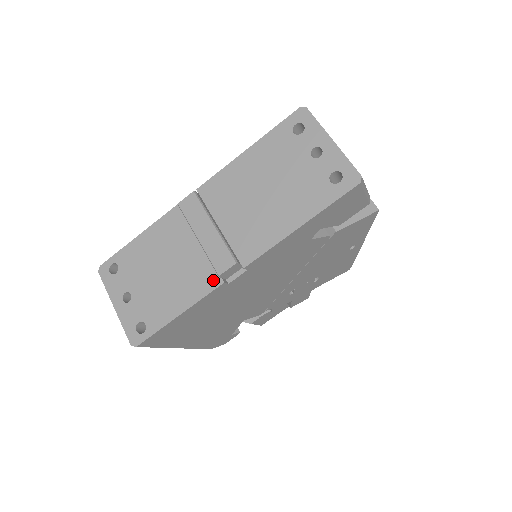
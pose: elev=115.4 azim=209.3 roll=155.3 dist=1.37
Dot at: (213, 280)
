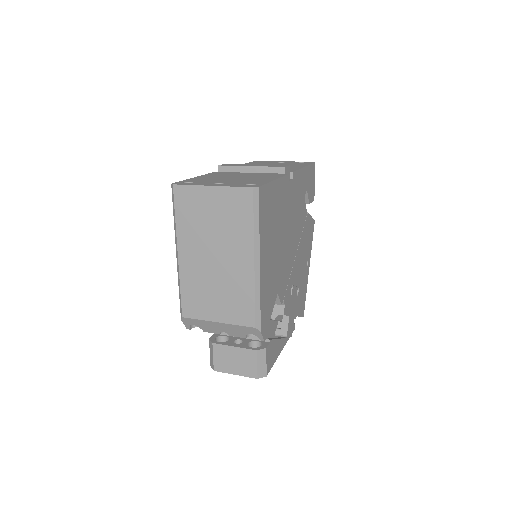
Dot at: (280, 174)
